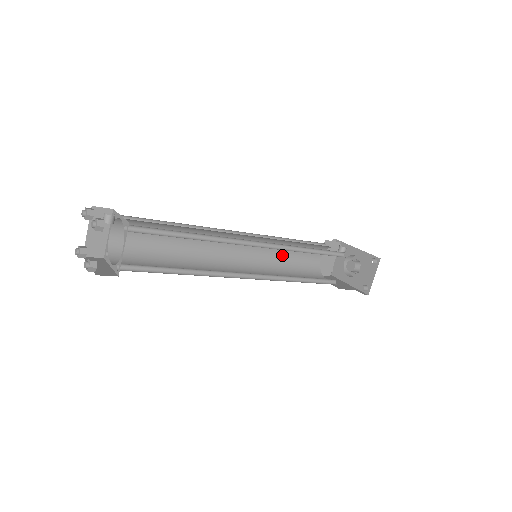
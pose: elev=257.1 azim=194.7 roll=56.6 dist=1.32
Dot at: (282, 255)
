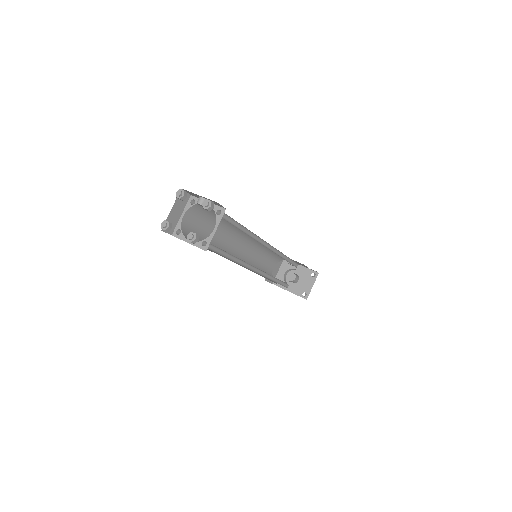
Dot at: (258, 260)
